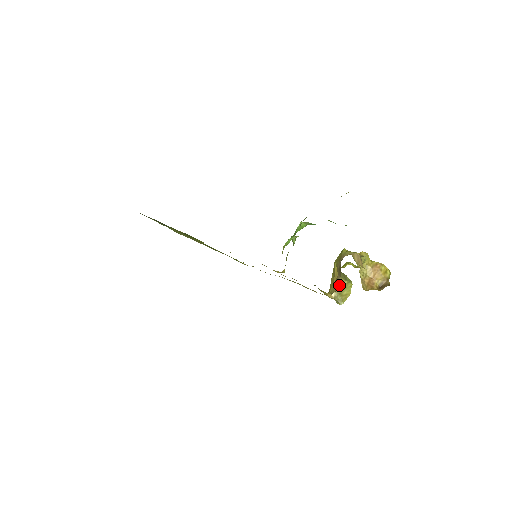
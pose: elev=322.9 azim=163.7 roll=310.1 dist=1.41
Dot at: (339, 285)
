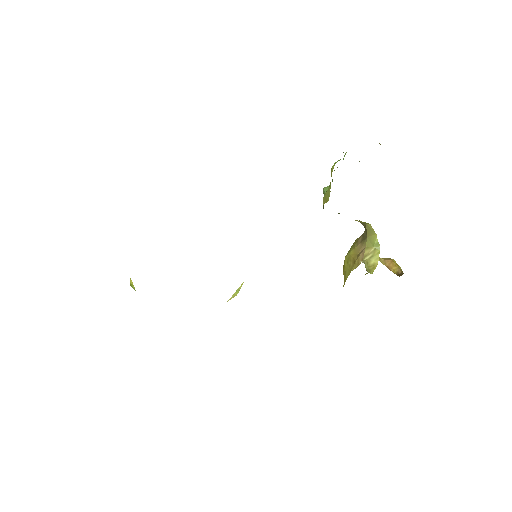
Dot at: (365, 254)
